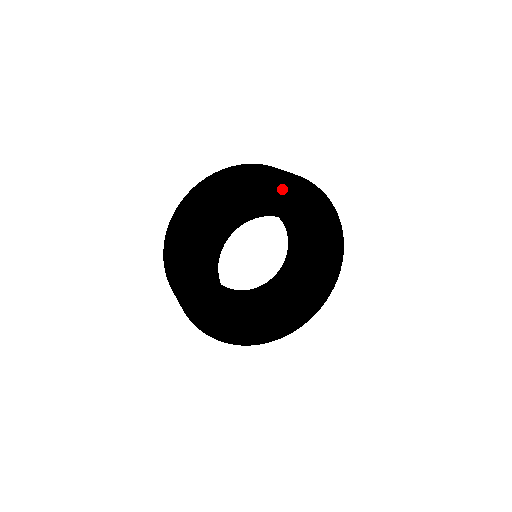
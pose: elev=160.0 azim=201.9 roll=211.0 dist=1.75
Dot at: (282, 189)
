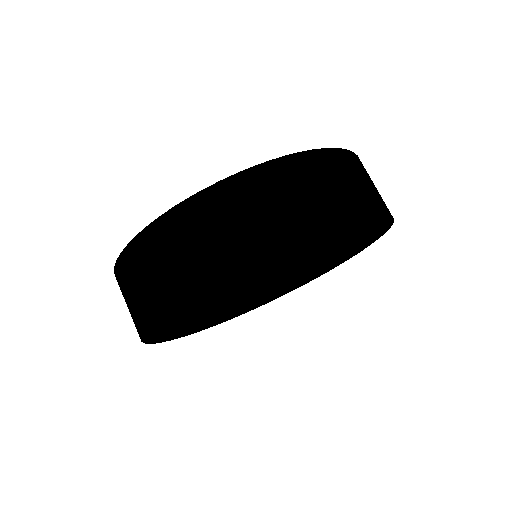
Dot at: (188, 308)
